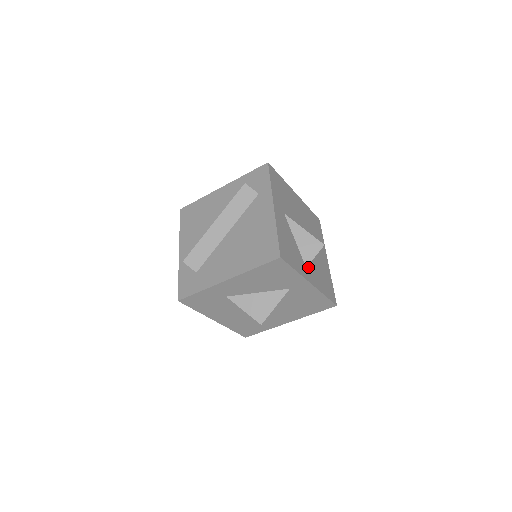
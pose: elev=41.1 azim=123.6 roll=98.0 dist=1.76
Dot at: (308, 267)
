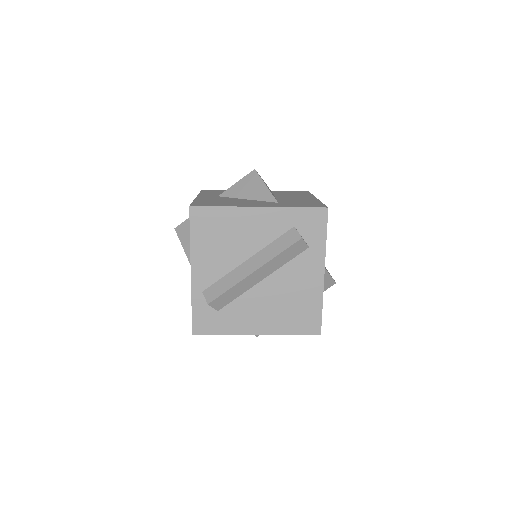
Dot at: occluded
